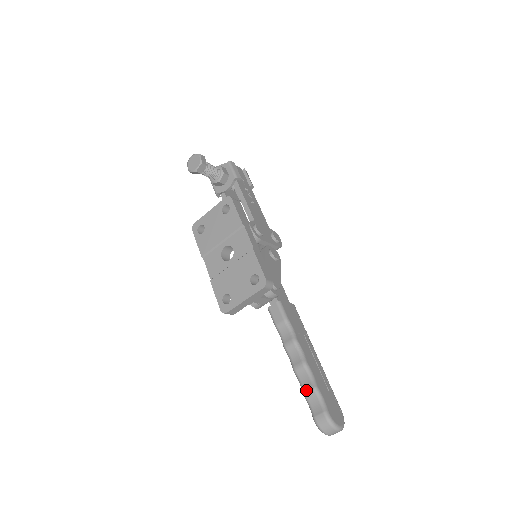
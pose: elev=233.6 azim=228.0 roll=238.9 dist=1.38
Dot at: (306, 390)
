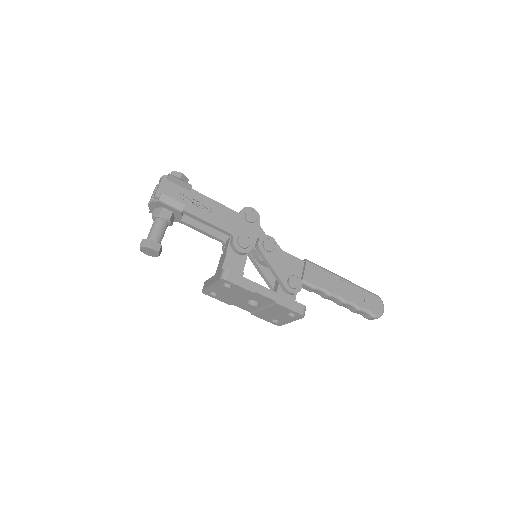
Dot at: (354, 312)
